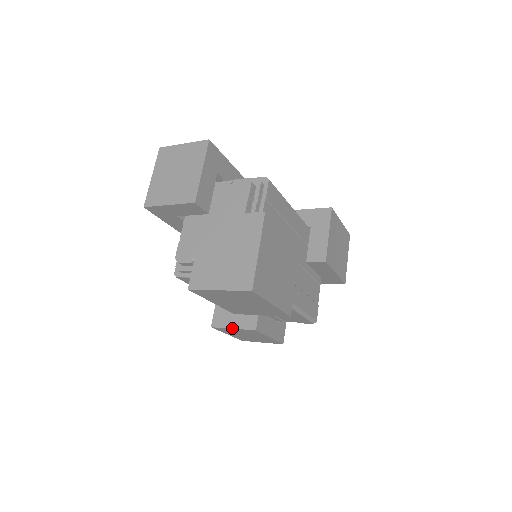
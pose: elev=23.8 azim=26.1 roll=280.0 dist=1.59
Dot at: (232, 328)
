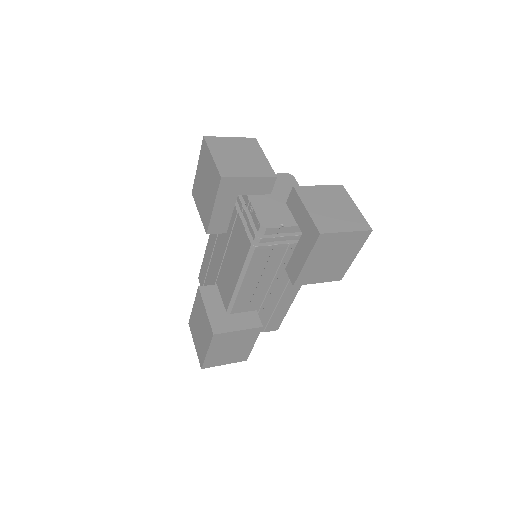
Dot at: (238, 330)
